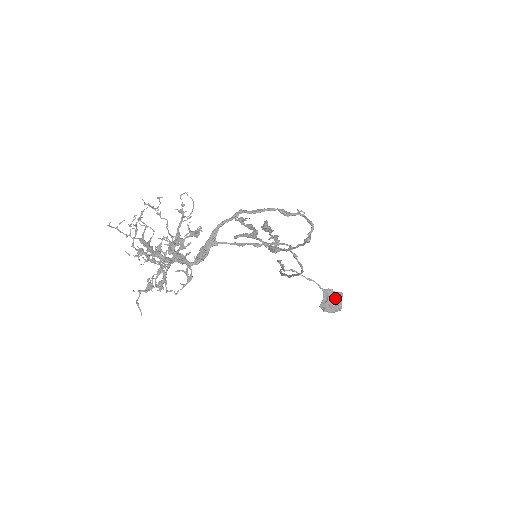
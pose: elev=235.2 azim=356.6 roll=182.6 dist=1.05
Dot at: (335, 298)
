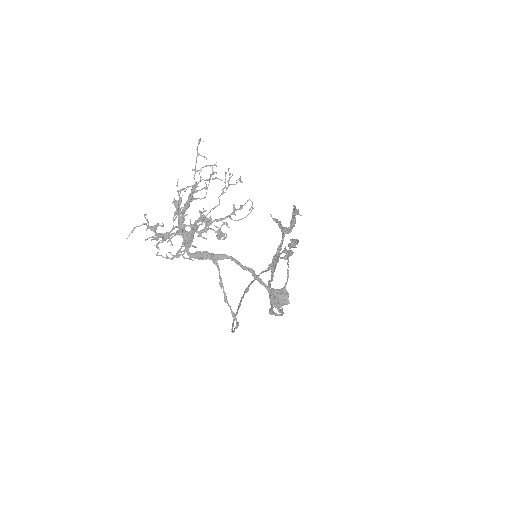
Dot at: (283, 300)
